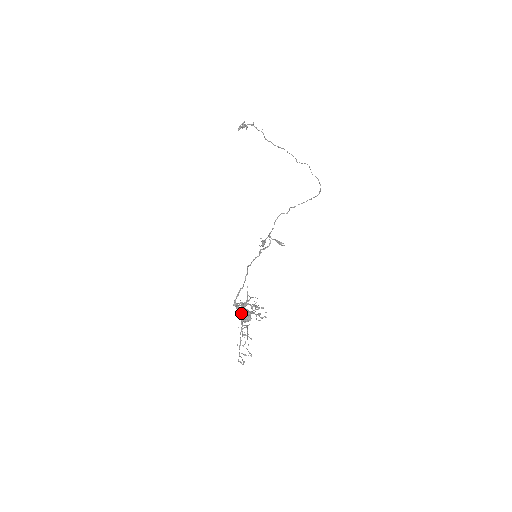
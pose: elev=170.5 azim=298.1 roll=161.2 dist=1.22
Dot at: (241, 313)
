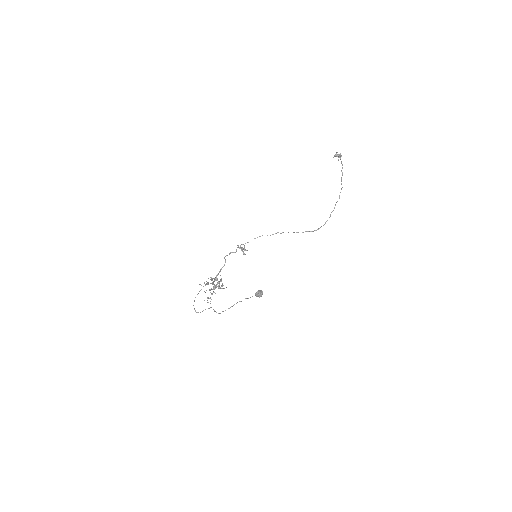
Dot at: occluded
